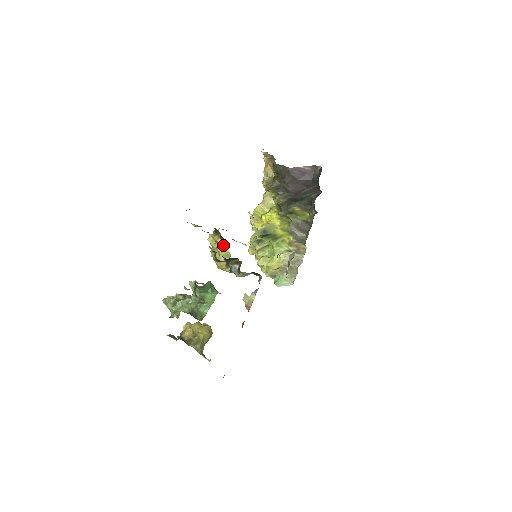
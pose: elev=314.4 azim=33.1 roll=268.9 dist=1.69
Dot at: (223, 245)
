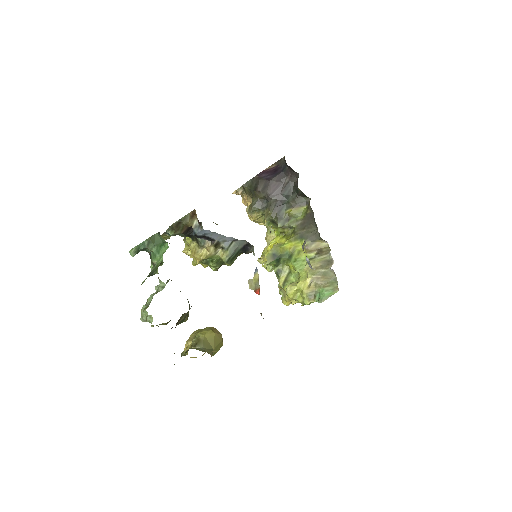
Dot at: occluded
